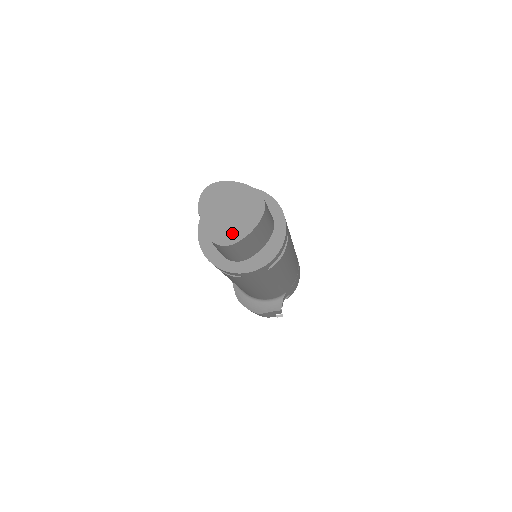
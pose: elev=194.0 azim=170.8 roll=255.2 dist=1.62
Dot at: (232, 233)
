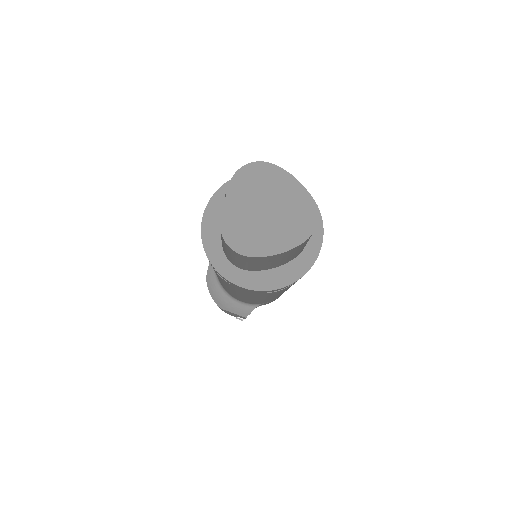
Dot at: (254, 241)
